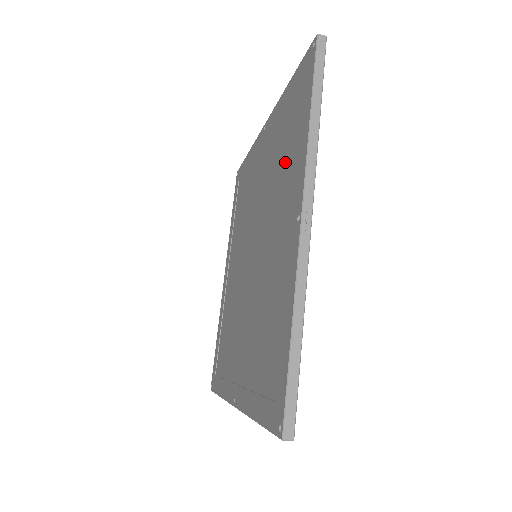
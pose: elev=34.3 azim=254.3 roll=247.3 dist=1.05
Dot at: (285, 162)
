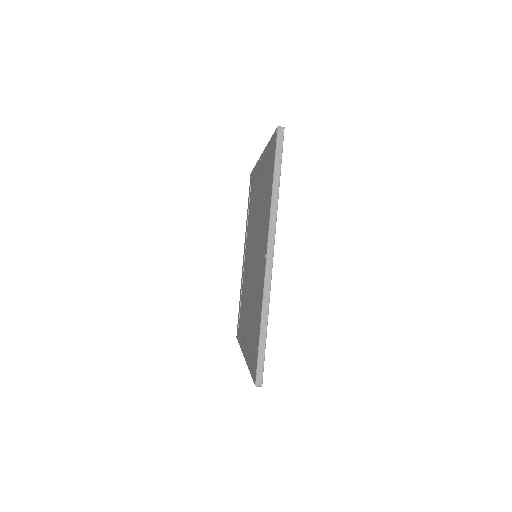
Dot at: (265, 205)
